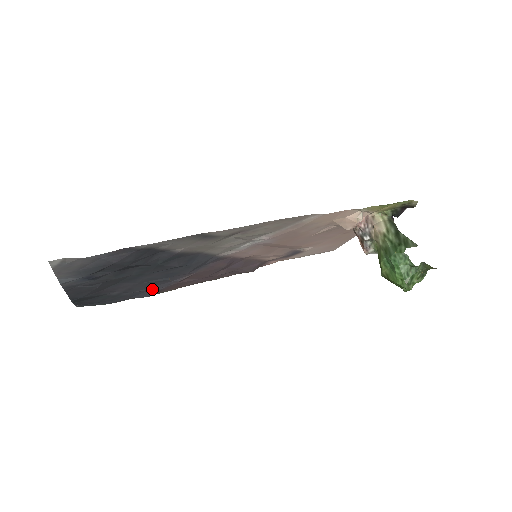
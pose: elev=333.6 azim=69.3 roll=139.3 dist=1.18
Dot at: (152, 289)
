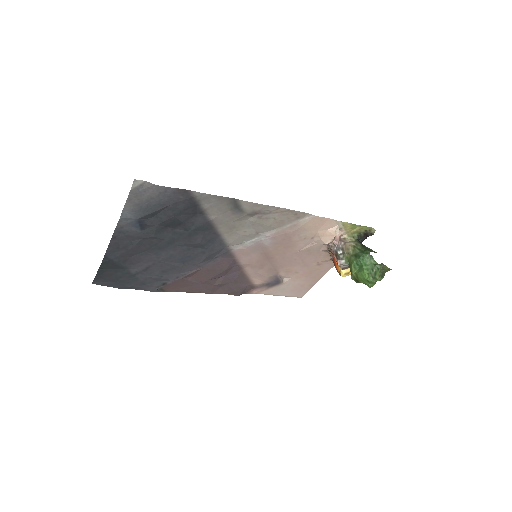
Dot at: (161, 280)
